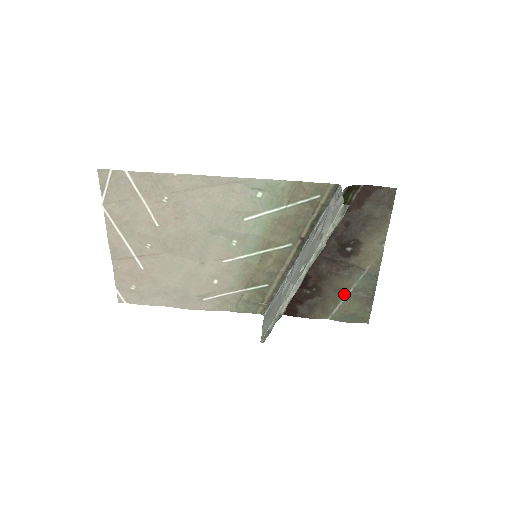
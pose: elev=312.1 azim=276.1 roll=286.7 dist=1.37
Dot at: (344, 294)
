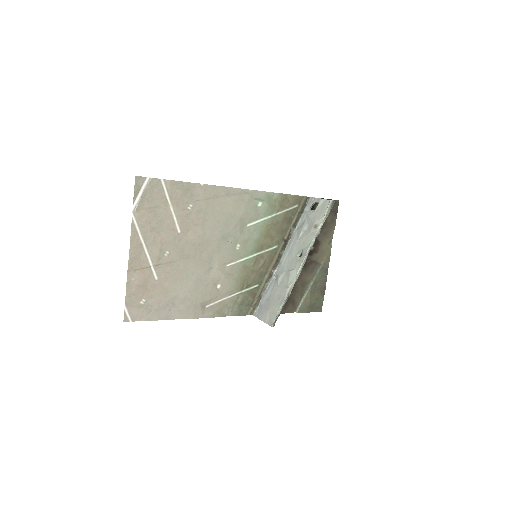
Dot at: (307, 288)
